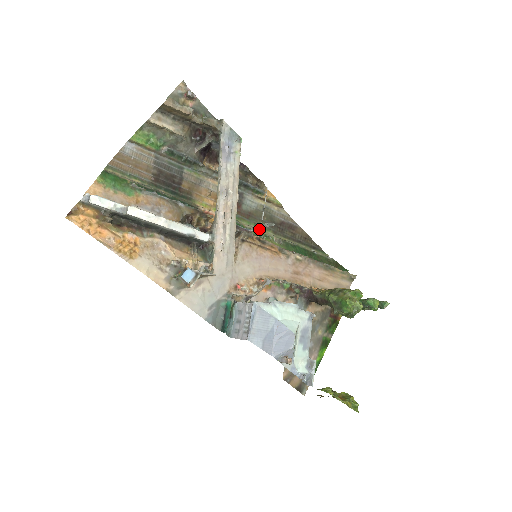
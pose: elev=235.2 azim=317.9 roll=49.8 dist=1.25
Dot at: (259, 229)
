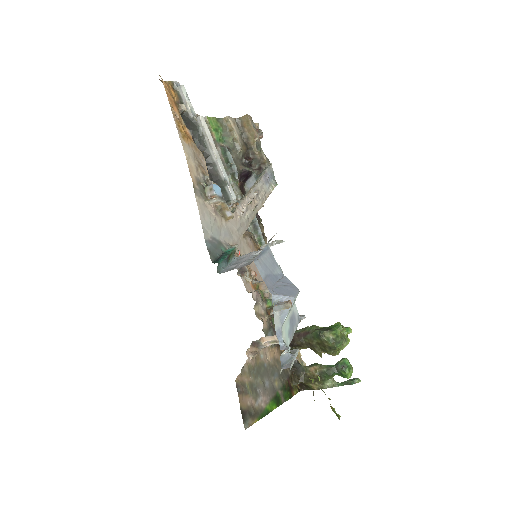
Dot at: occluded
